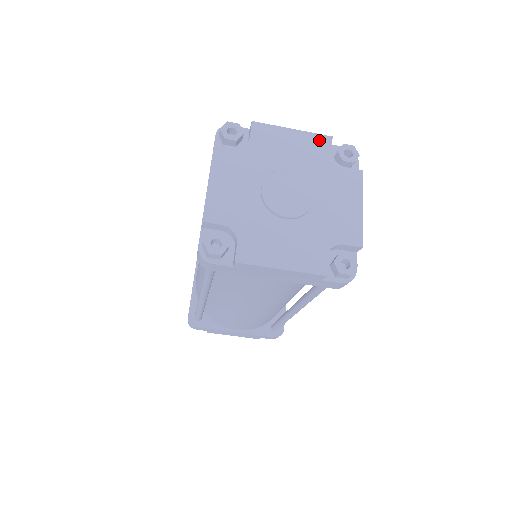
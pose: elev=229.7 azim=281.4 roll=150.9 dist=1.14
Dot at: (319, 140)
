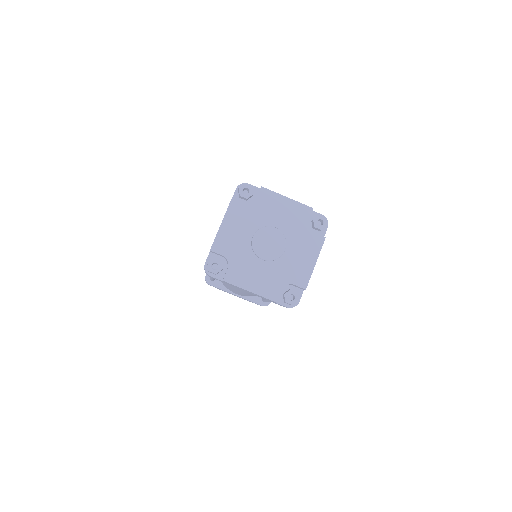
Dot at: (303, 209)
